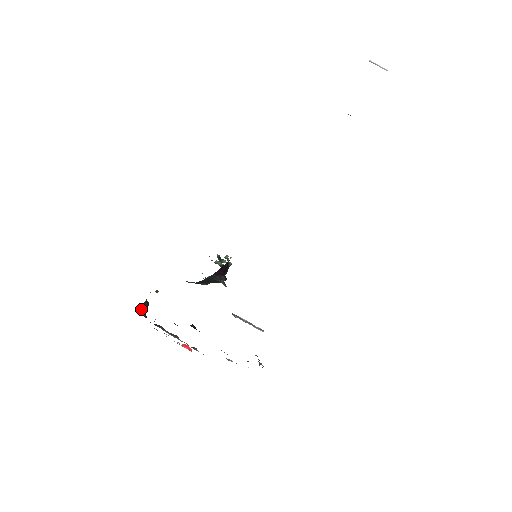
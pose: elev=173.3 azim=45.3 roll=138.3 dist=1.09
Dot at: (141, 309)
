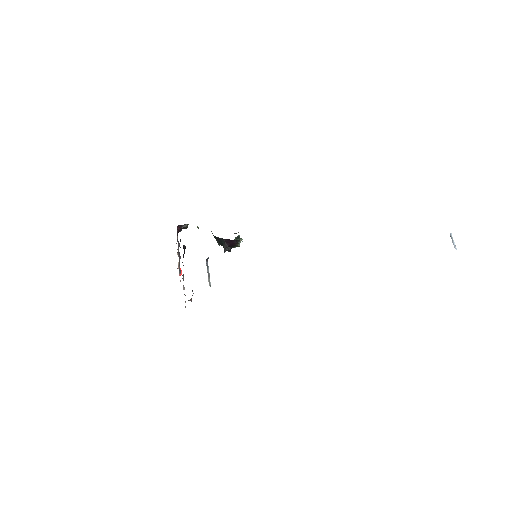
Dot at: (181, 225)
